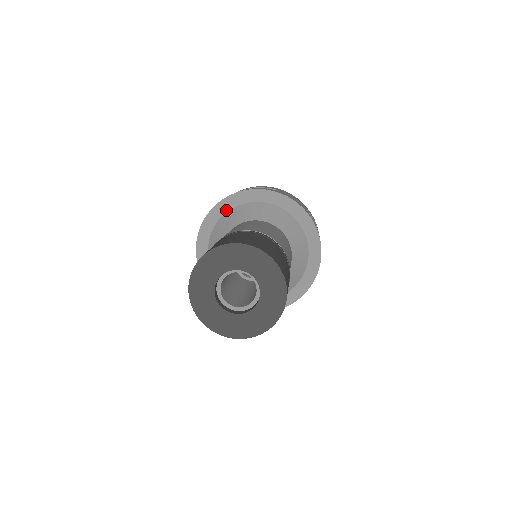
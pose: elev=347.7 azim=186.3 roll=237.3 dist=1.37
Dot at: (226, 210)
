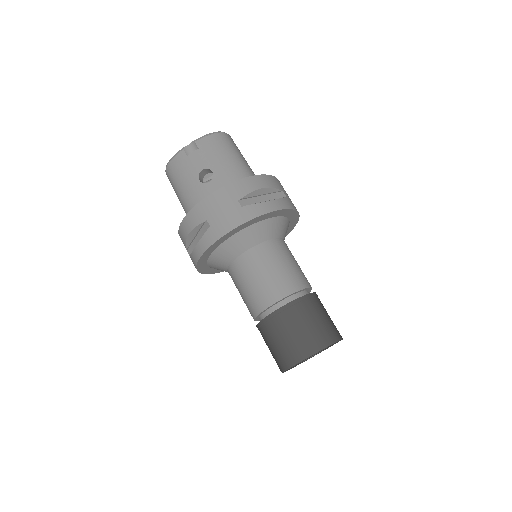
Dot at: (253, 223)
